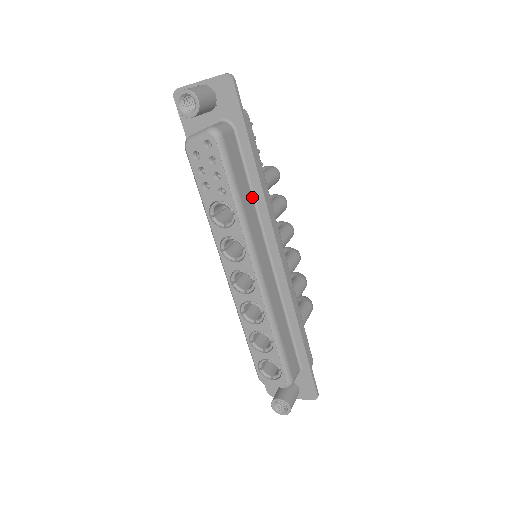
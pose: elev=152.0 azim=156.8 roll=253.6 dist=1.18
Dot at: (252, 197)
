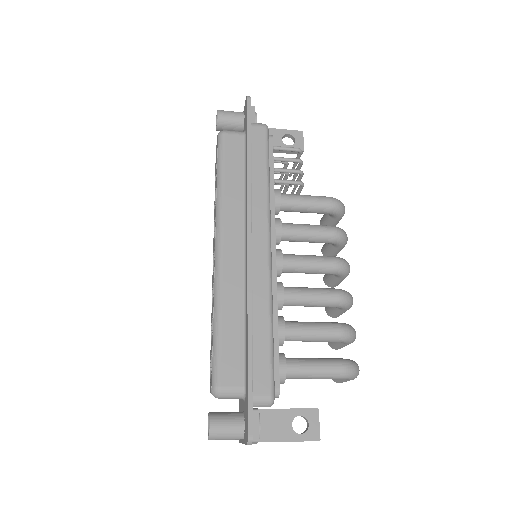
Dot at: (244, 187)
